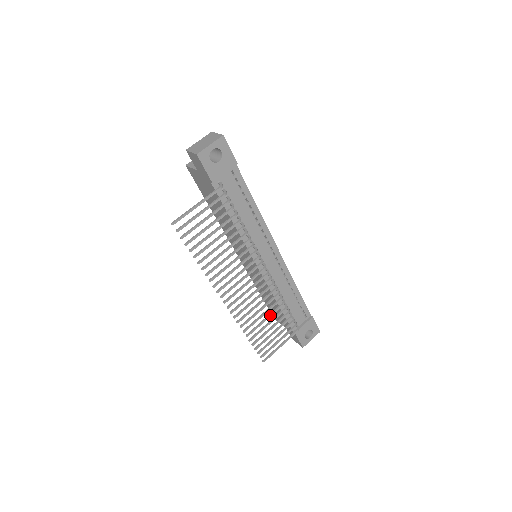
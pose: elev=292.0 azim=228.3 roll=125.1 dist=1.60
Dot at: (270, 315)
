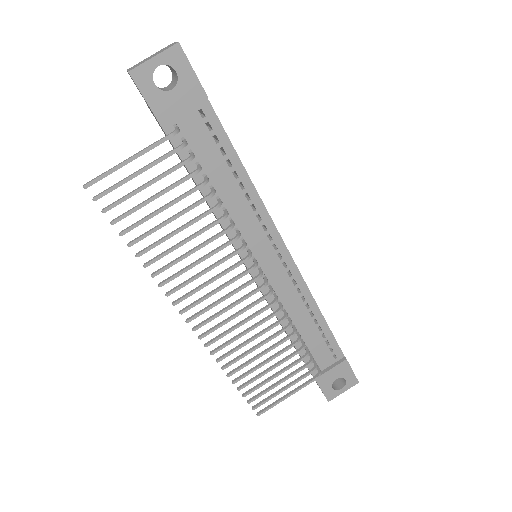
Dot at: (269, 349)
